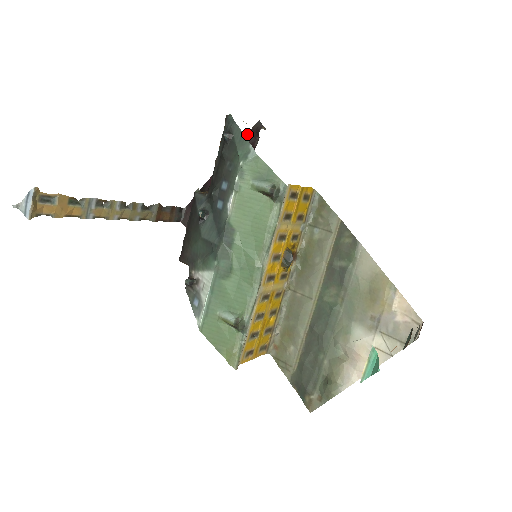
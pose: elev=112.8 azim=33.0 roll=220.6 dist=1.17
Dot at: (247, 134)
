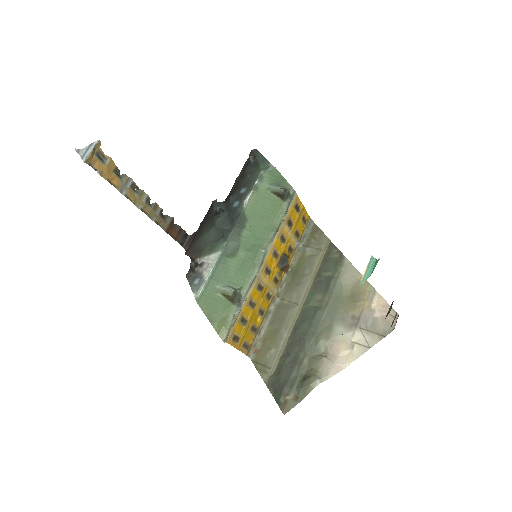
Dot at: occluded
